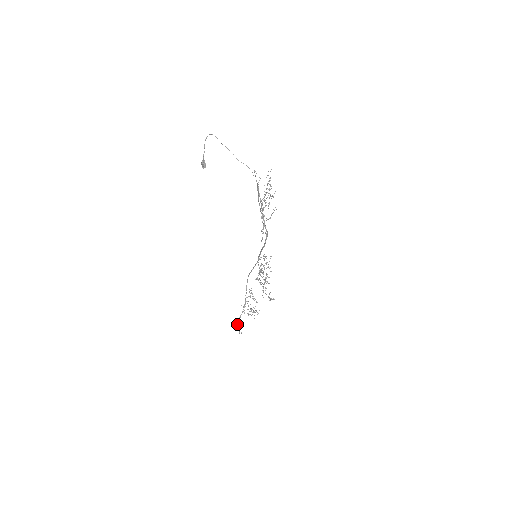
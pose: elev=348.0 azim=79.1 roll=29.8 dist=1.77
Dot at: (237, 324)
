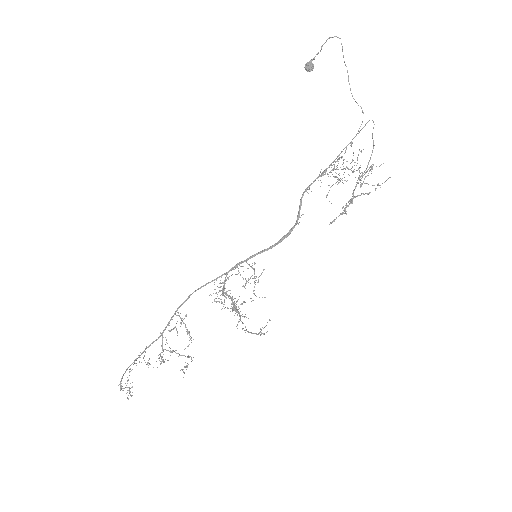
Dot at: (123, 375)
